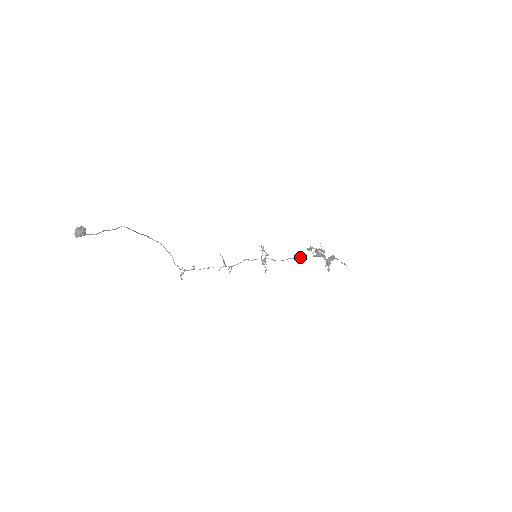
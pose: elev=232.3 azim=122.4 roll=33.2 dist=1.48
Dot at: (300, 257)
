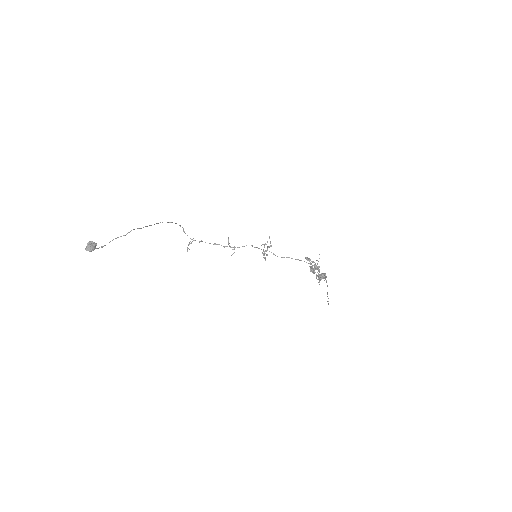
Dot at: occluded
